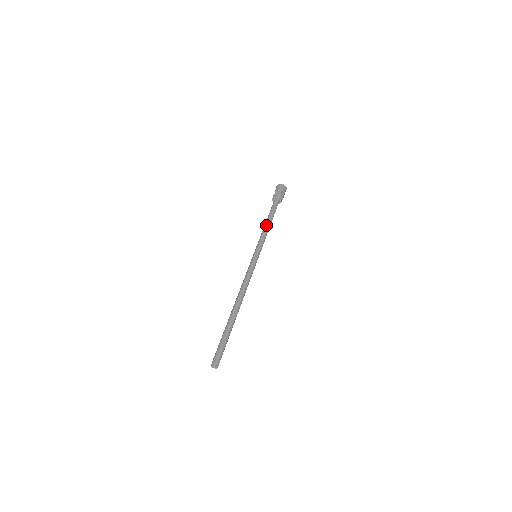
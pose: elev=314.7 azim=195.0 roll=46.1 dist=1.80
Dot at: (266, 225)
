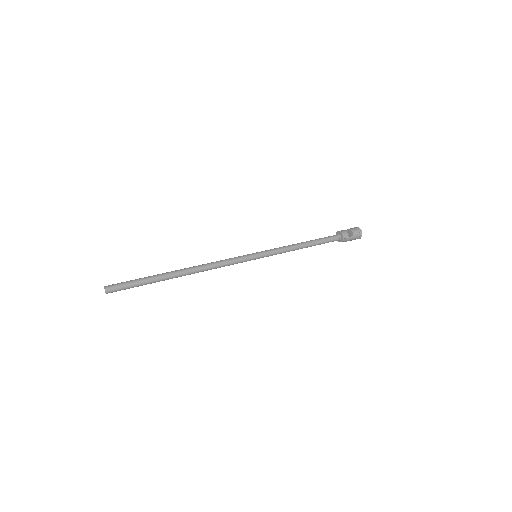
Dot at: (299, 244)
